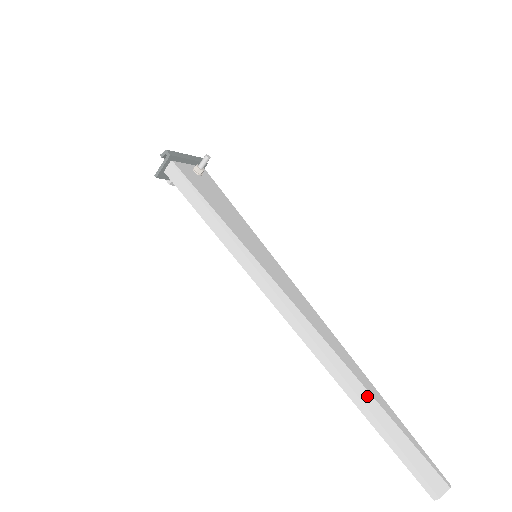
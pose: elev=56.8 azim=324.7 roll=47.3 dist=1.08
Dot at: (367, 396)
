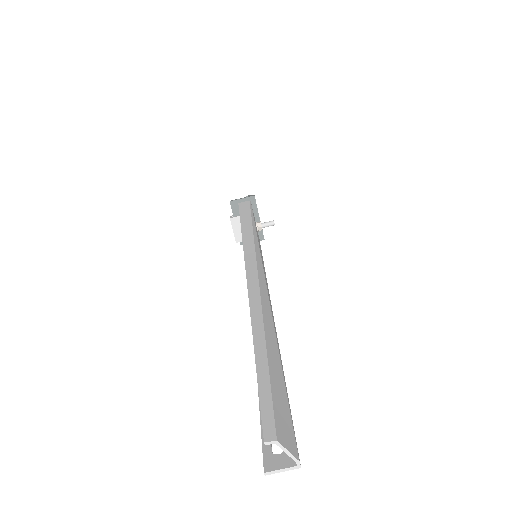
Dot at: (272, 333)
